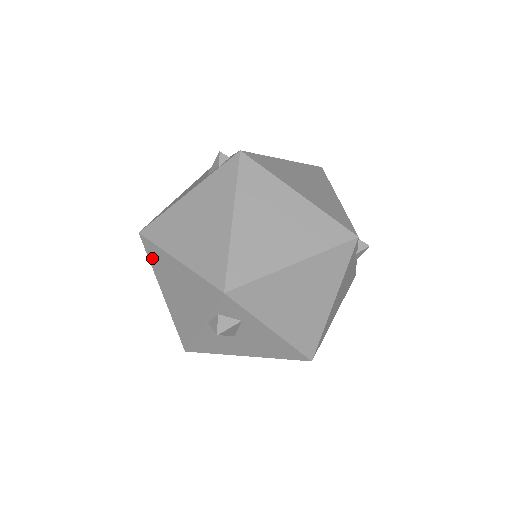
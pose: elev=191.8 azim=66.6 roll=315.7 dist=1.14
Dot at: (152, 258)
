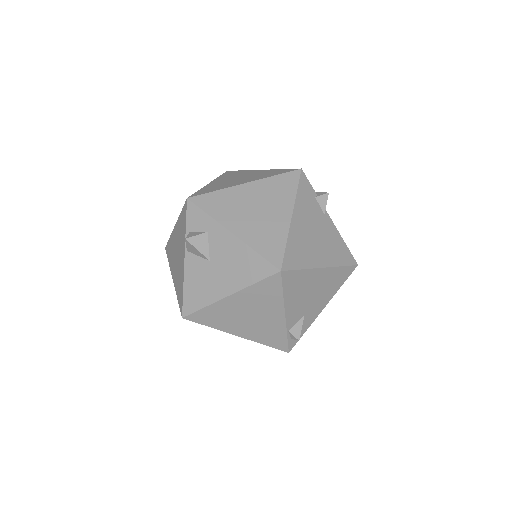
Dot at: (169, 255)
